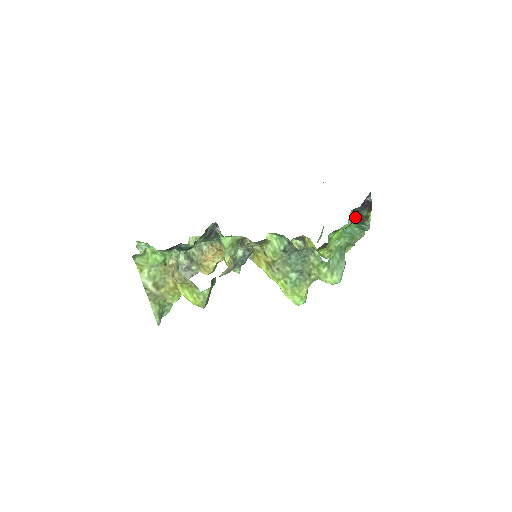
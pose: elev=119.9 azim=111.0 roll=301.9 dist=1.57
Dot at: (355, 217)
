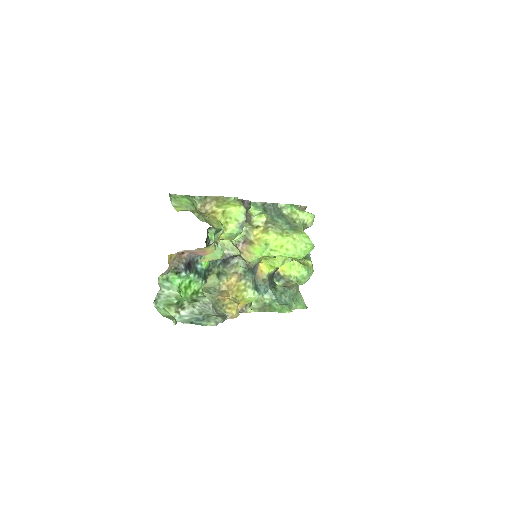
Dot at: occluded
